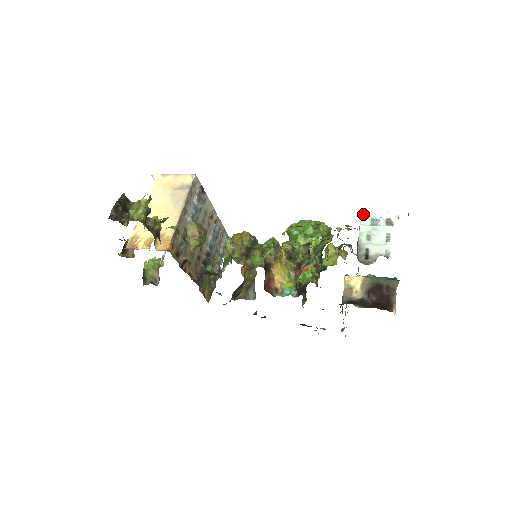
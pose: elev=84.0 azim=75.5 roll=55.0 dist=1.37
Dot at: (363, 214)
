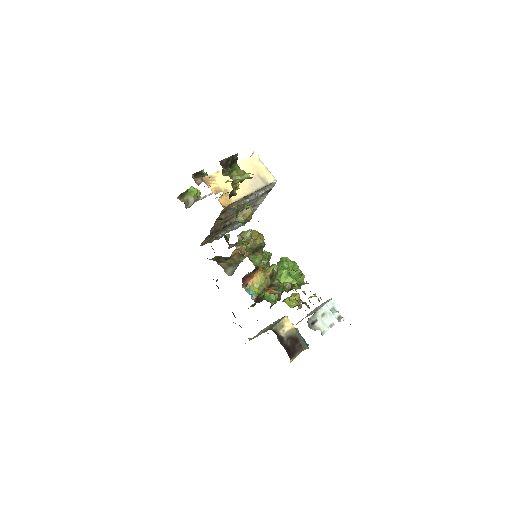
Dot at: (332, 300)
